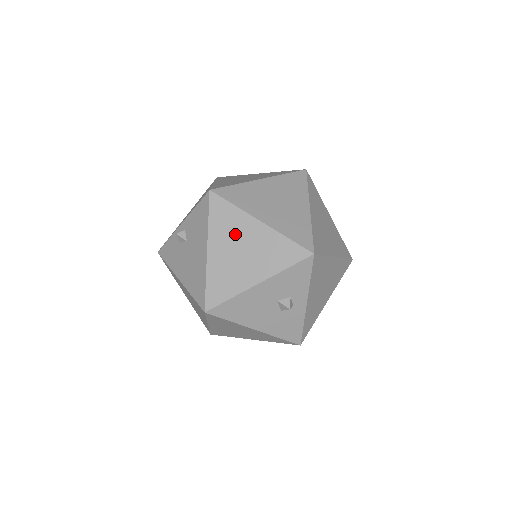
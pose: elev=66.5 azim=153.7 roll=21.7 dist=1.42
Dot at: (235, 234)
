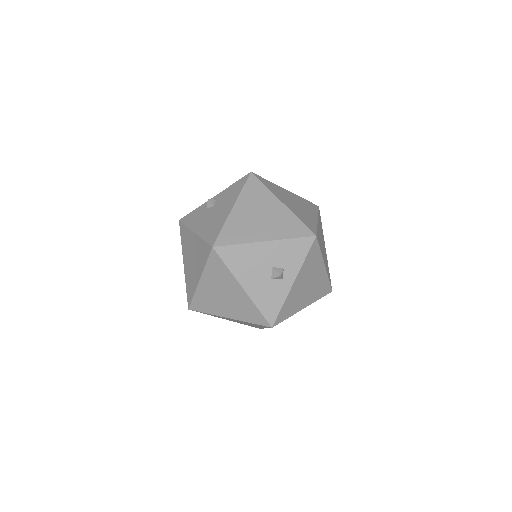
Dot at: (259, 204)
